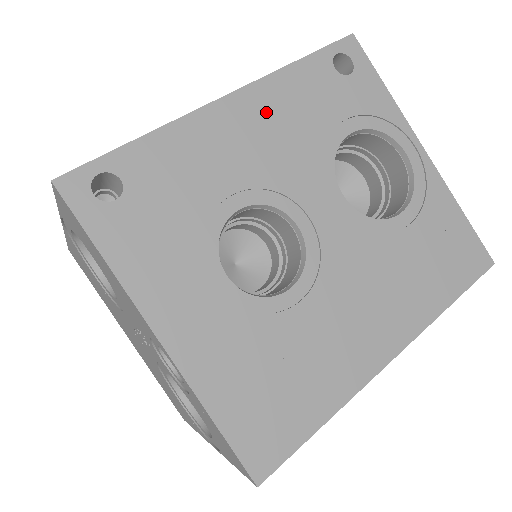
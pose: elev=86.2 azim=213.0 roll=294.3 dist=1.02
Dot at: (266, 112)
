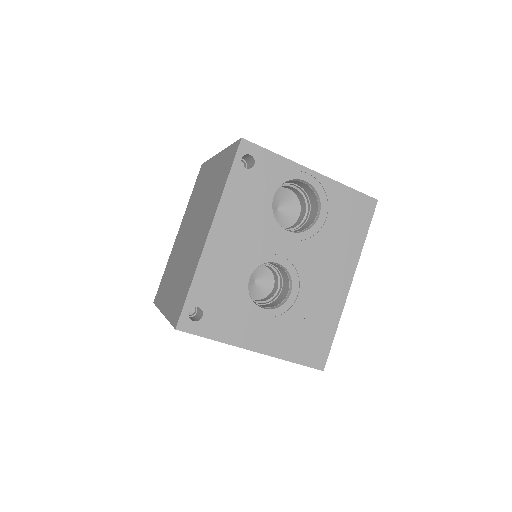
Dot at: (231, 223)
